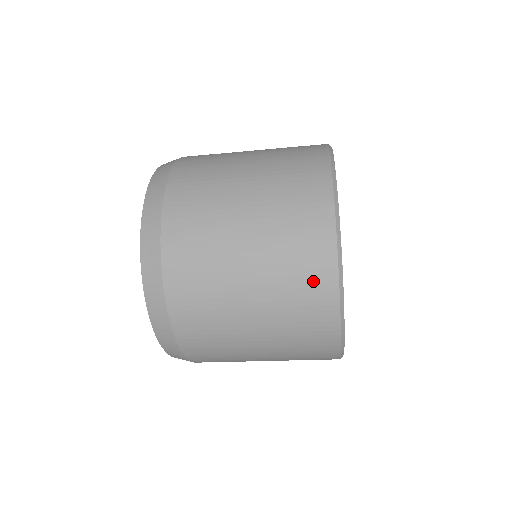
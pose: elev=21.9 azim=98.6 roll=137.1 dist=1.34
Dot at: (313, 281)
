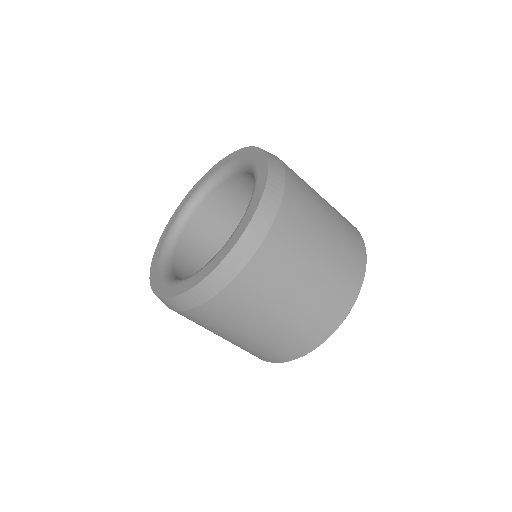
Dot at: (356, 239)
